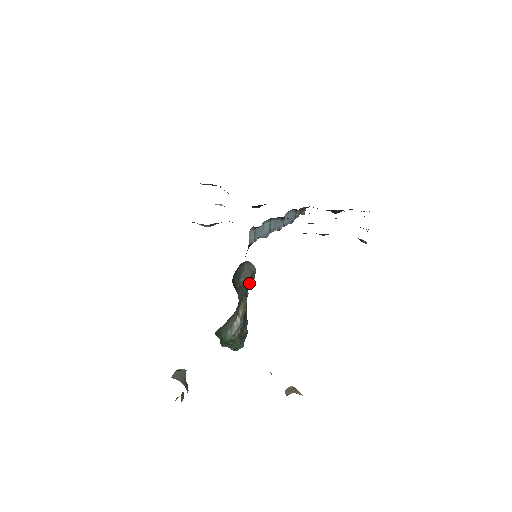
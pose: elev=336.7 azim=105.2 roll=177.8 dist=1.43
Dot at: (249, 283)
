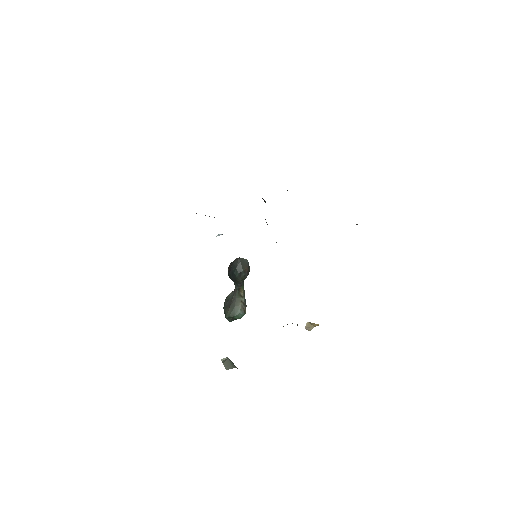
Dot at: (248, 273)
